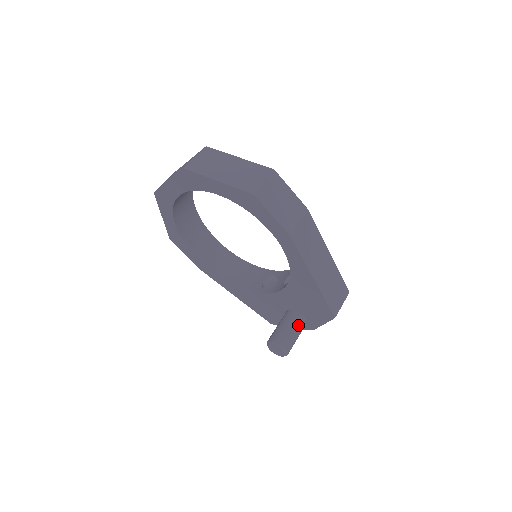
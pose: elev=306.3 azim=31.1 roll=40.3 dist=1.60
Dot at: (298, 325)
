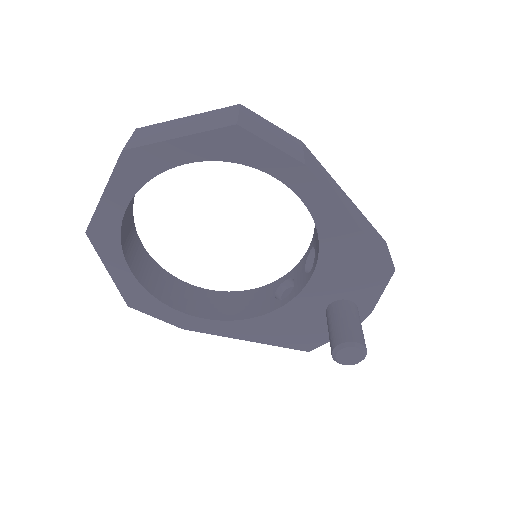
Dot at: (353, 313)
